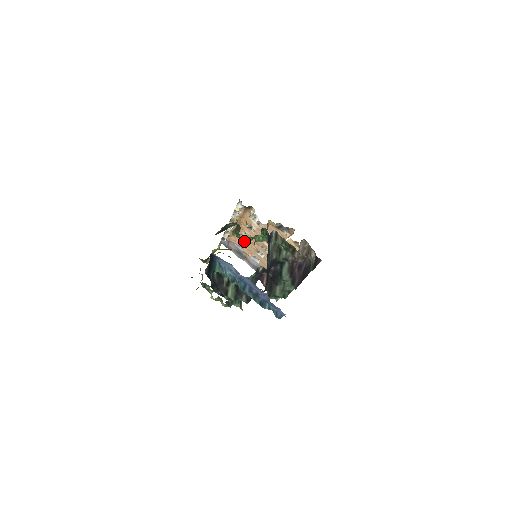
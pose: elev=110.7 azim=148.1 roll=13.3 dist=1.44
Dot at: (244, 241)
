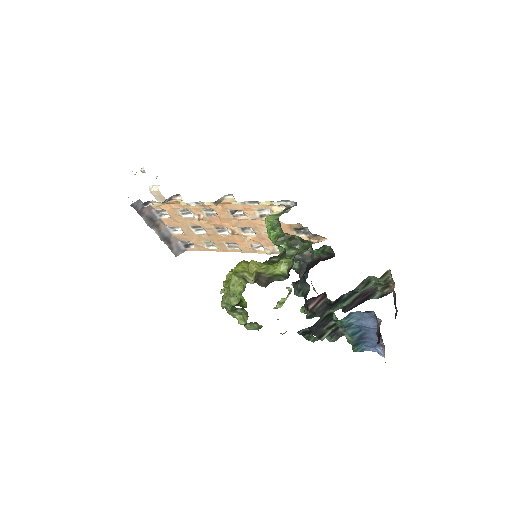
Dot at: (183, 213)
